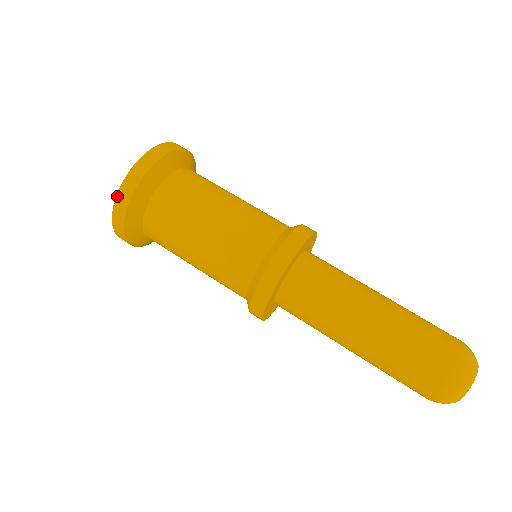
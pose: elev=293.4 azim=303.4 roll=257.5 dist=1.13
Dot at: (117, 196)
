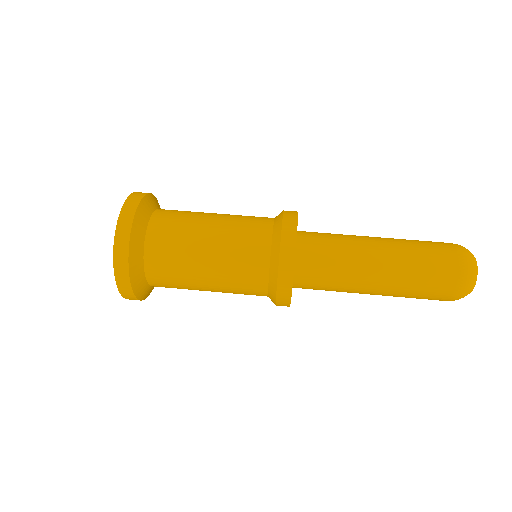
Dot at: (120, 214)
